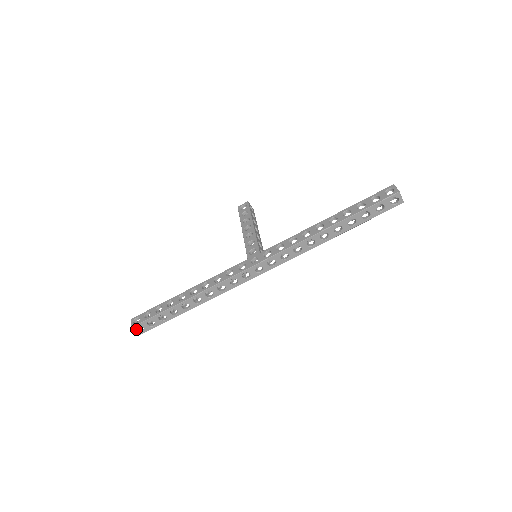
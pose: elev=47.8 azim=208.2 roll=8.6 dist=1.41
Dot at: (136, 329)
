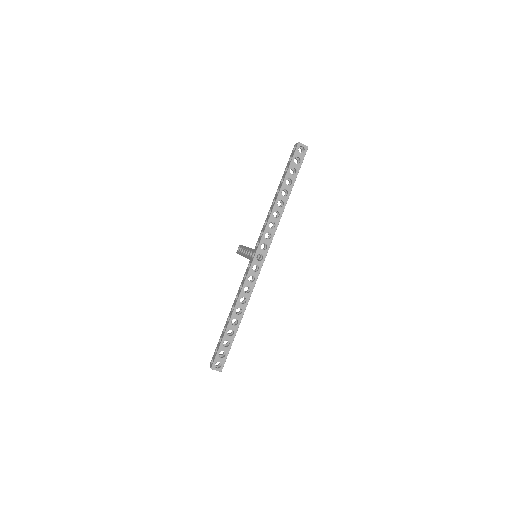
Dot at: (216, 368)
